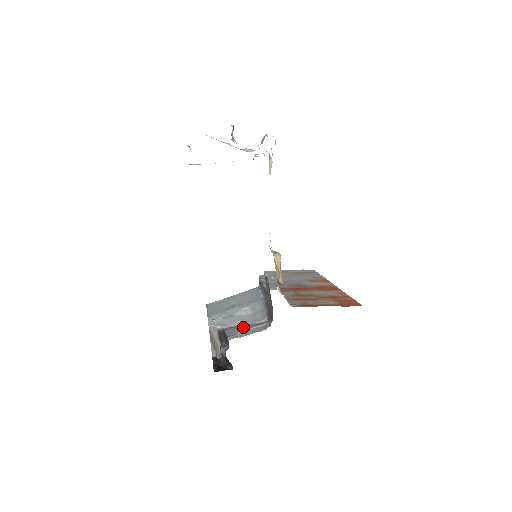
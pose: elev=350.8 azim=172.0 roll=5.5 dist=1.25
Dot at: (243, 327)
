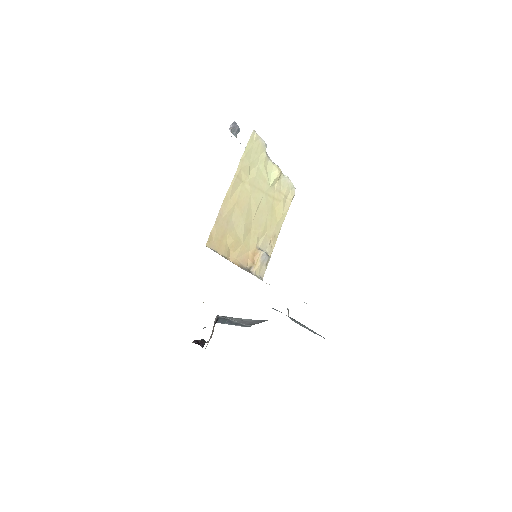
Dot at: (232, 322)
